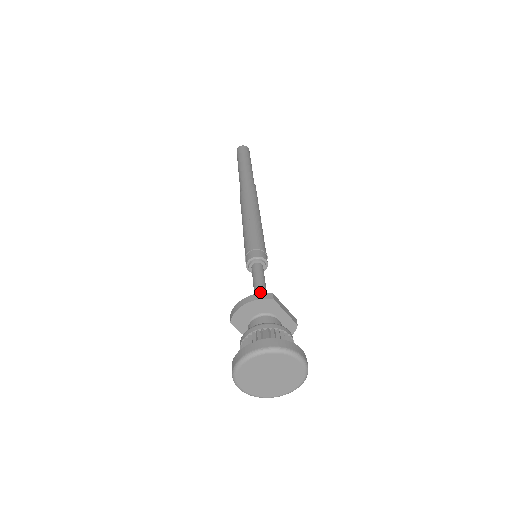
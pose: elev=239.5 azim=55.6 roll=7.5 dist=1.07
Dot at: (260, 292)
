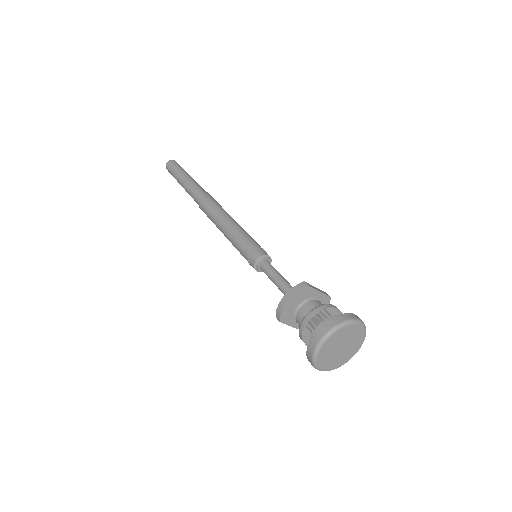
Dot at: (285, 285)
